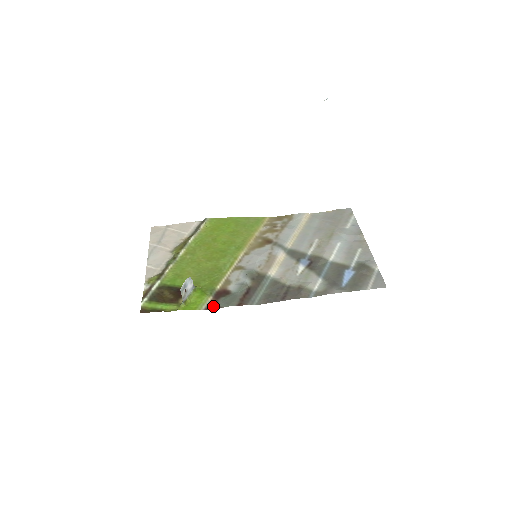
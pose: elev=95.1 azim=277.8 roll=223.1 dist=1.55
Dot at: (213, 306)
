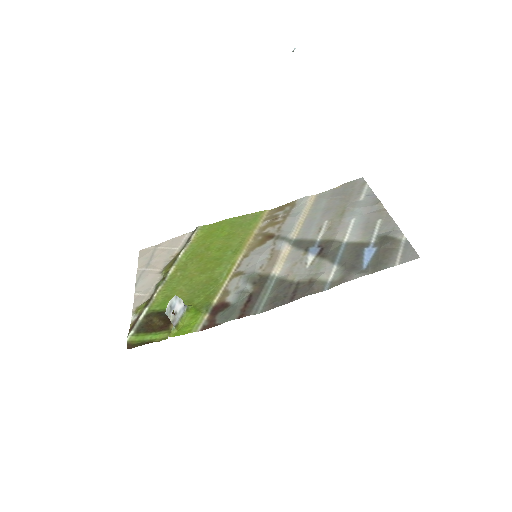
Dot at: (210, 325)
